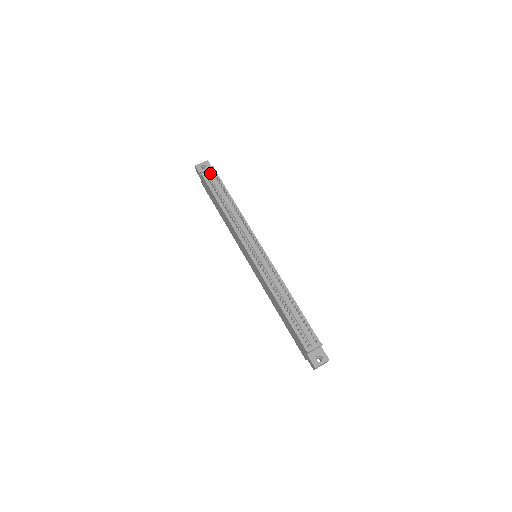
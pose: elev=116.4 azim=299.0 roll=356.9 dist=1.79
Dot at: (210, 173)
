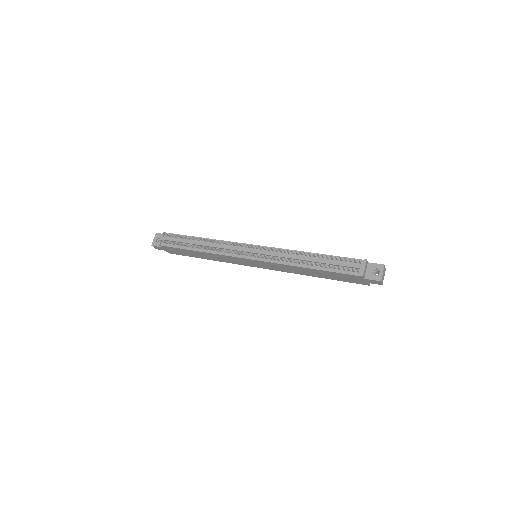
Dot at: (166, 238)
